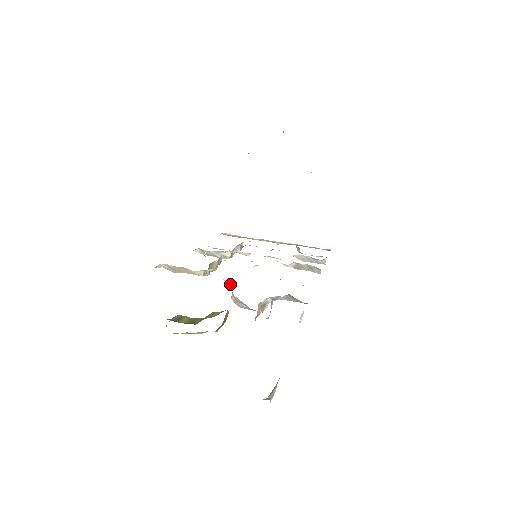
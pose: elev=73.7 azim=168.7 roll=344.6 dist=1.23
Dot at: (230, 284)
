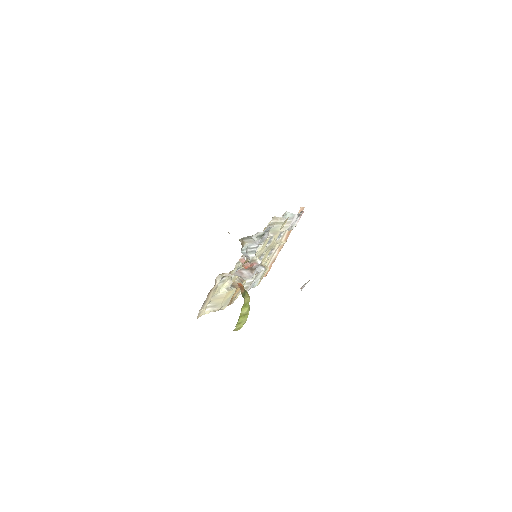
Dot at: (228, 274)
